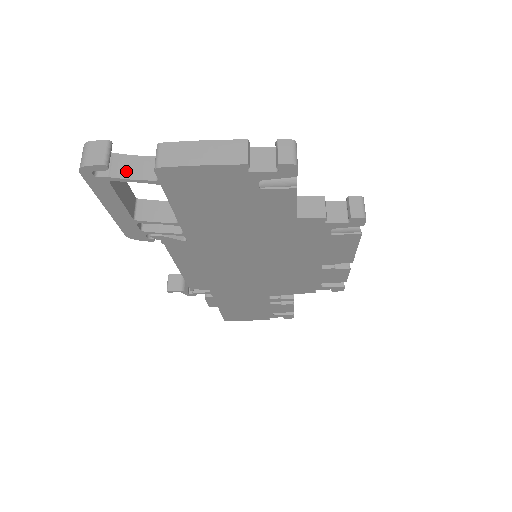
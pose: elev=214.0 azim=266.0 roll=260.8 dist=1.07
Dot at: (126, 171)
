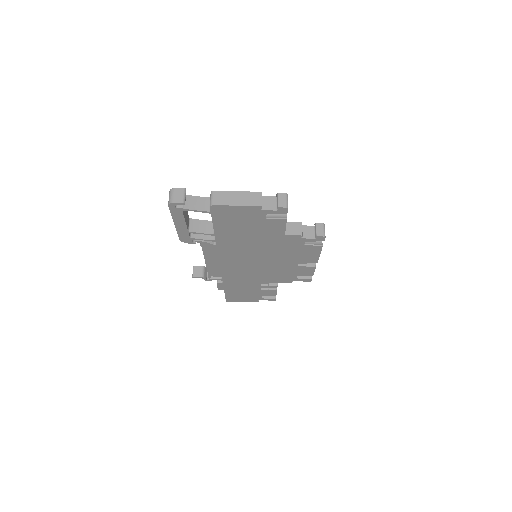
Dot at: (192, 205)
